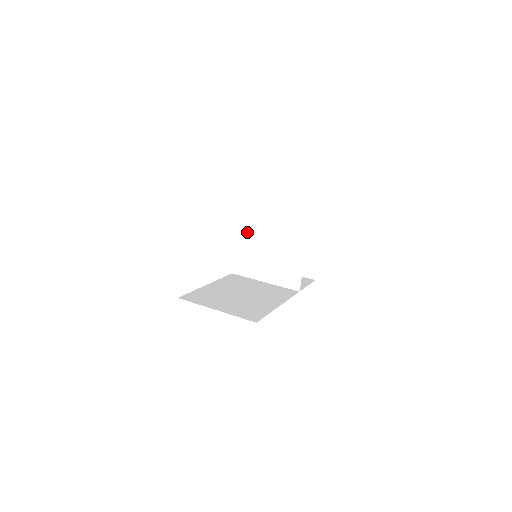
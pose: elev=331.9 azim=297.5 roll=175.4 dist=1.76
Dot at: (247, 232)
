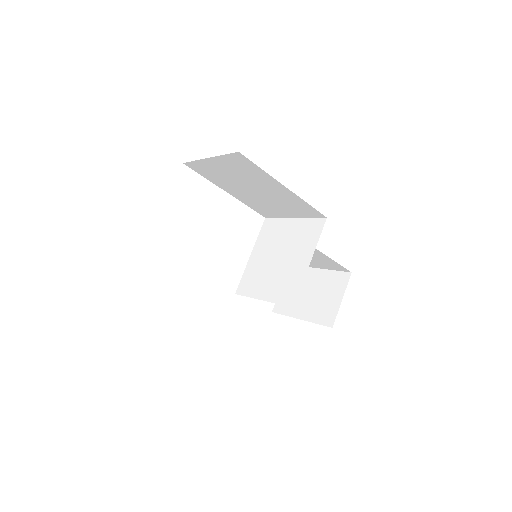
Dot at: (263, 246)
